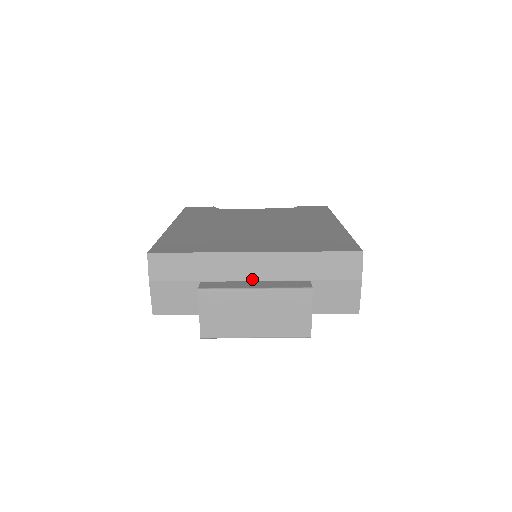
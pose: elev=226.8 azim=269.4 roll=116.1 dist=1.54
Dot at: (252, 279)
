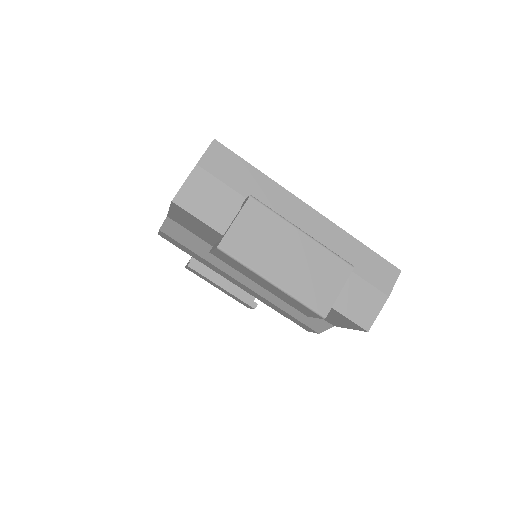
Dot at: occluded
